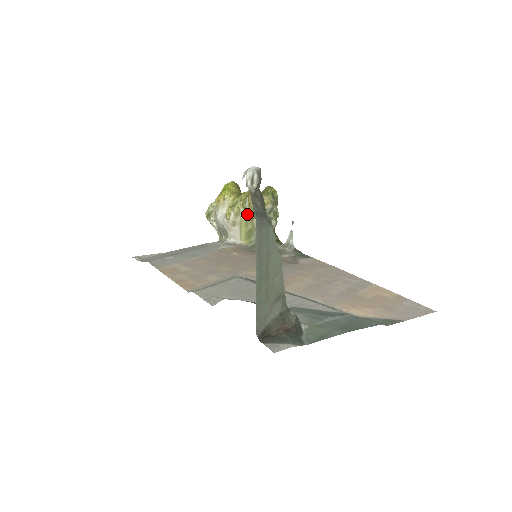
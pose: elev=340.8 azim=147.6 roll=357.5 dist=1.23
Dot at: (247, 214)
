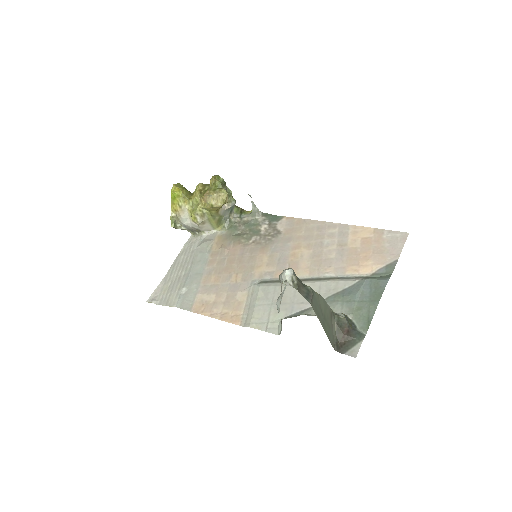
Dot at: (284, 285)
